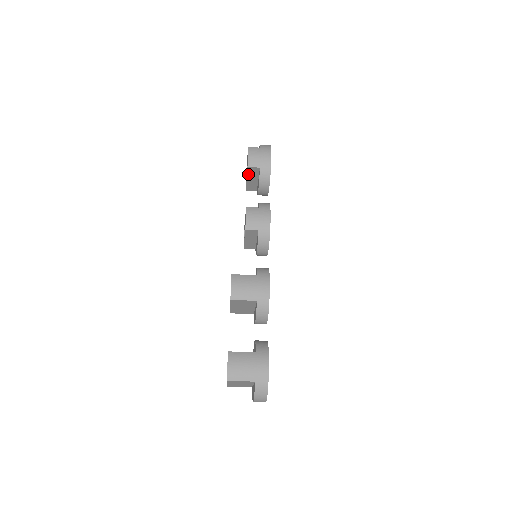
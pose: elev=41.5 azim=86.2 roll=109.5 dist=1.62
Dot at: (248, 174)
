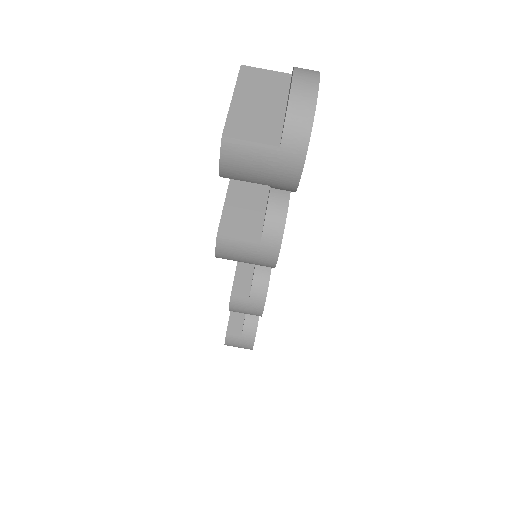
Dot at: occluded
